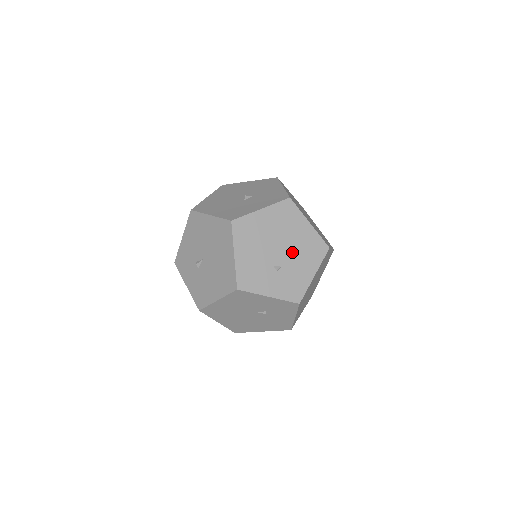
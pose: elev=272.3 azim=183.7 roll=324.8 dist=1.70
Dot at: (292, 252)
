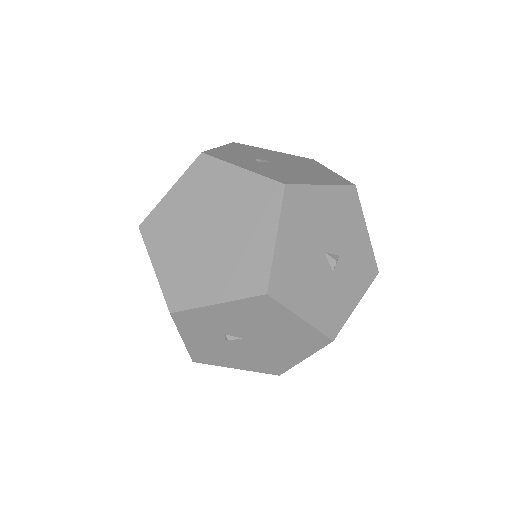
Dot at: occluded
